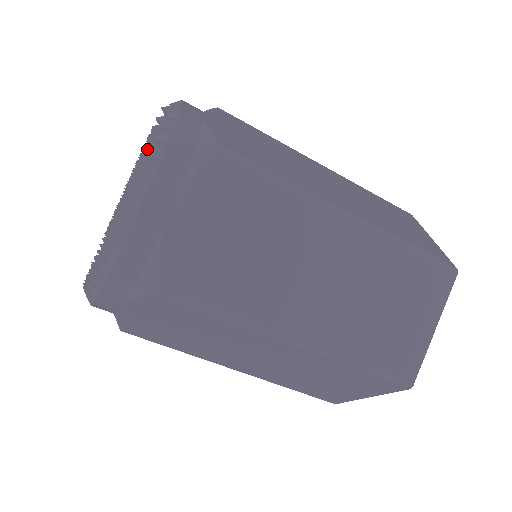
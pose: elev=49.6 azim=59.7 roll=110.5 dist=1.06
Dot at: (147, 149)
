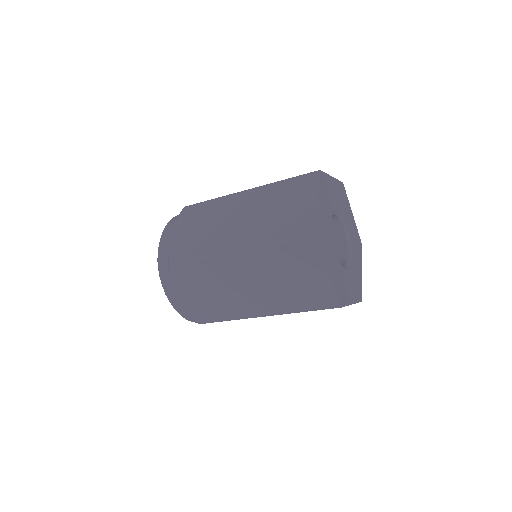
Dot at: occluded
